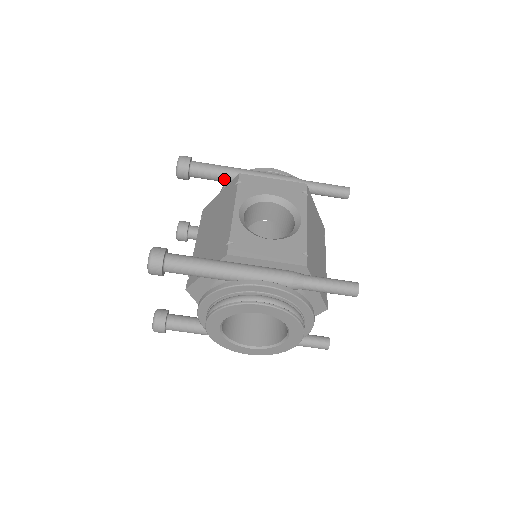
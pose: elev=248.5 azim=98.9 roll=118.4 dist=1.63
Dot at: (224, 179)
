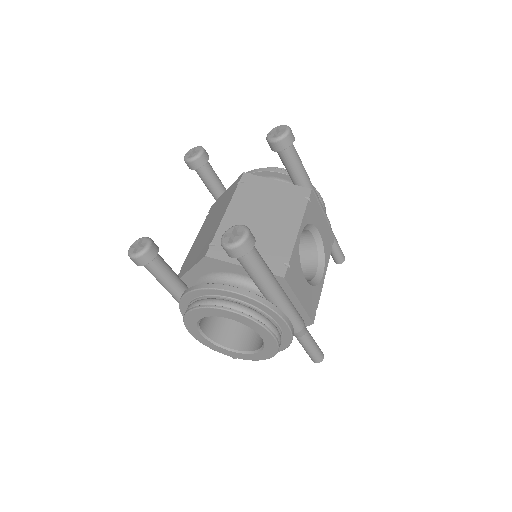
Dot at: (296, 179)
